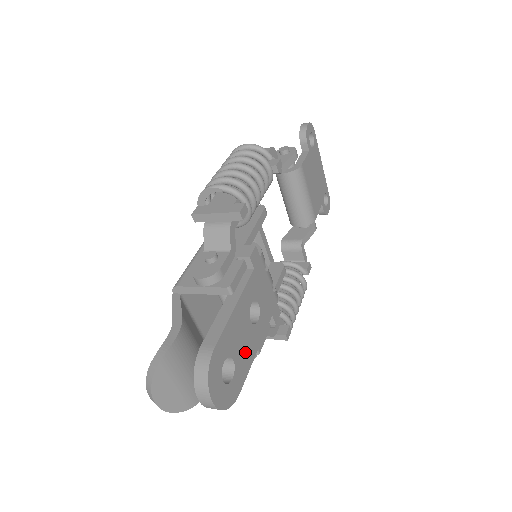
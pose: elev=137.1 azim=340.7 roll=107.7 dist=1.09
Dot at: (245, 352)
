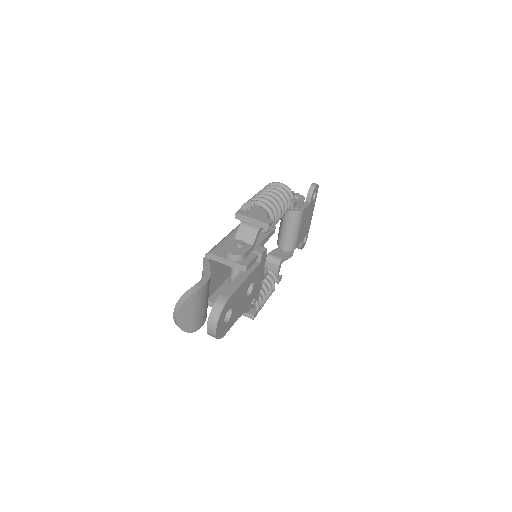
Dot at: (237, 311)
